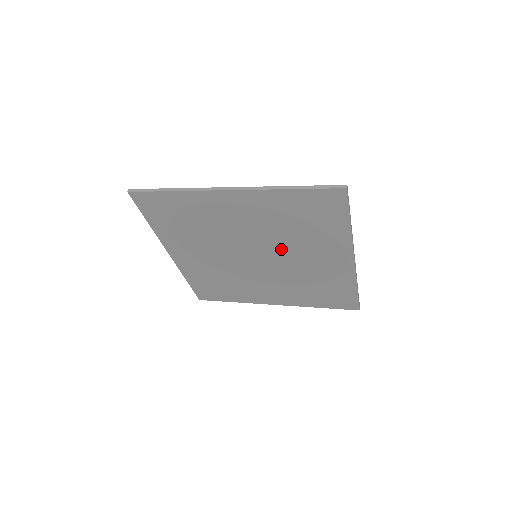
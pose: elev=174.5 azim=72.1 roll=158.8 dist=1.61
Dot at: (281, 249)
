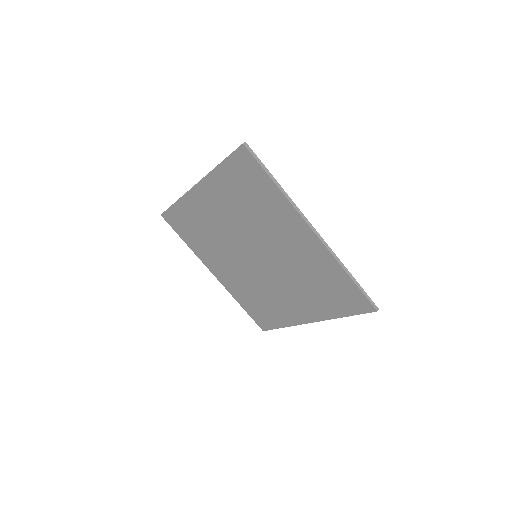
Dot at: (261, 239)
